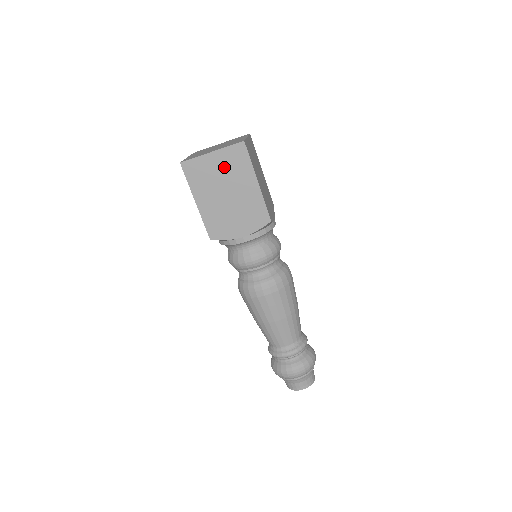
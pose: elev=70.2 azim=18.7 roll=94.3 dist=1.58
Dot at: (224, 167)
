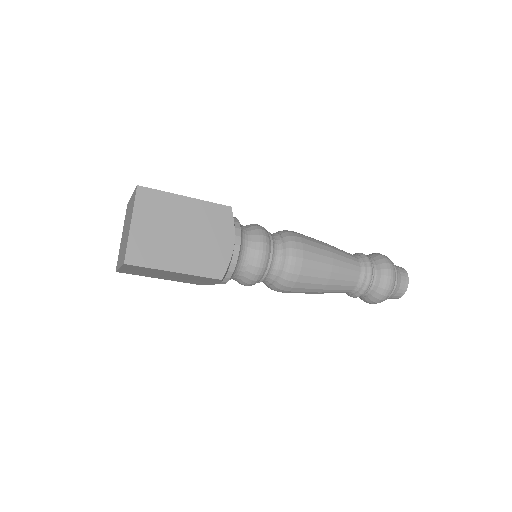
Dot at: (141, 271)
